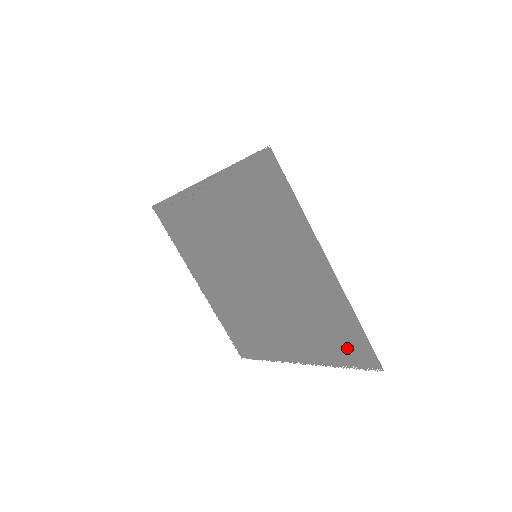
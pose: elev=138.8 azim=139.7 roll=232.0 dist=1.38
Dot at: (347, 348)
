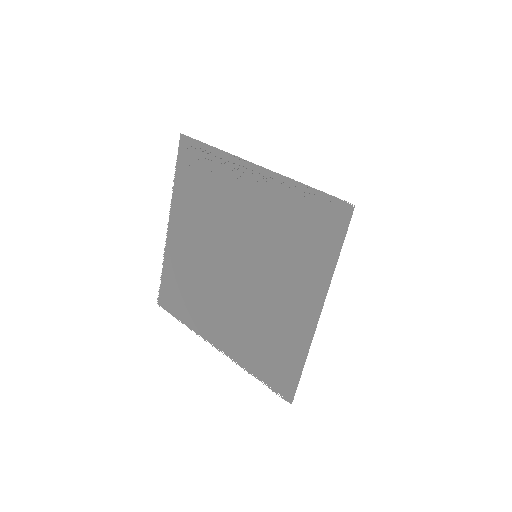
Dot at: (275, 371)
